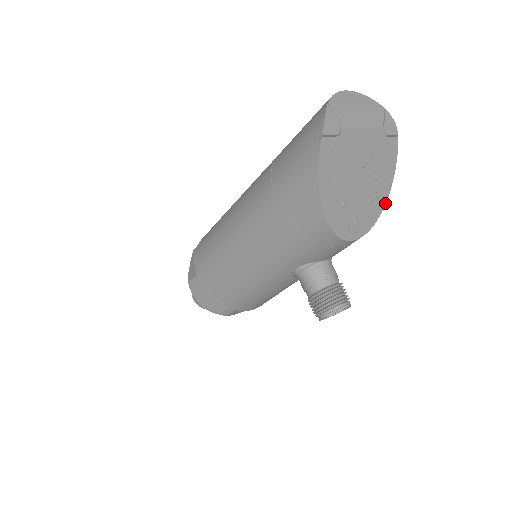
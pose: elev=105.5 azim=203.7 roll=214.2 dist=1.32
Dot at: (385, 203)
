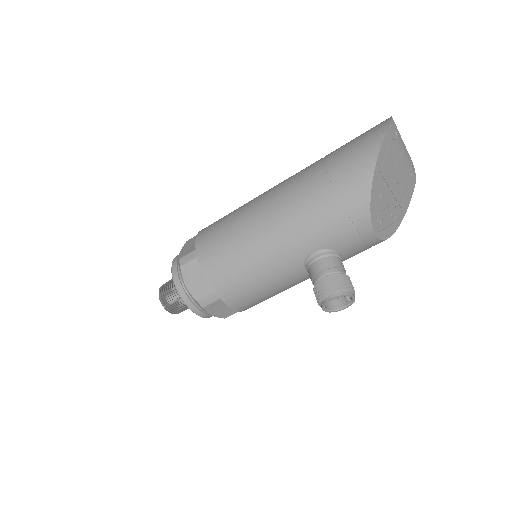
Dot at: occluded
